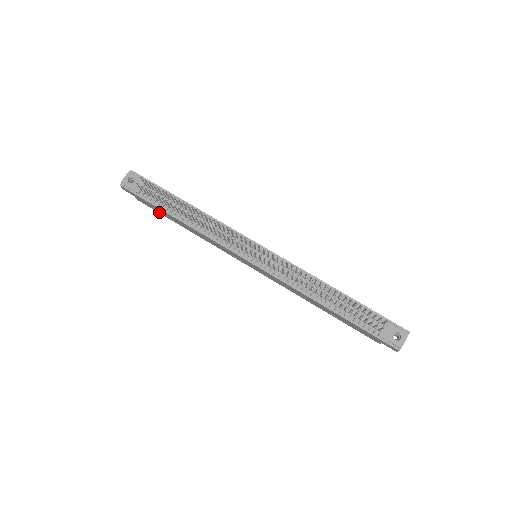
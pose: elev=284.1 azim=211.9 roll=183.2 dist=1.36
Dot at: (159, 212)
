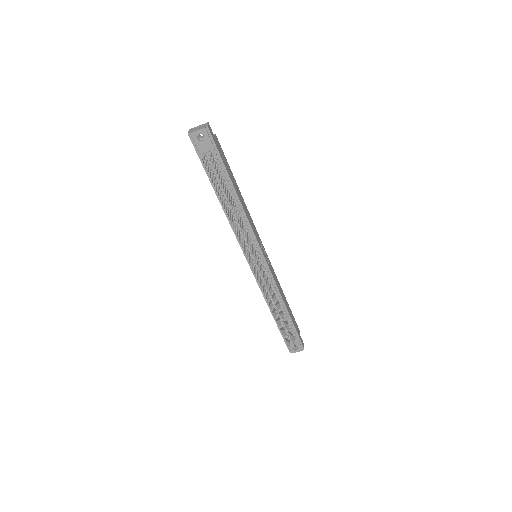
Dot at: occluded
